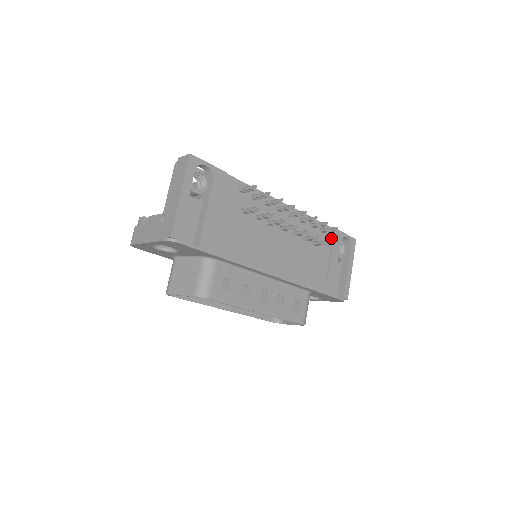
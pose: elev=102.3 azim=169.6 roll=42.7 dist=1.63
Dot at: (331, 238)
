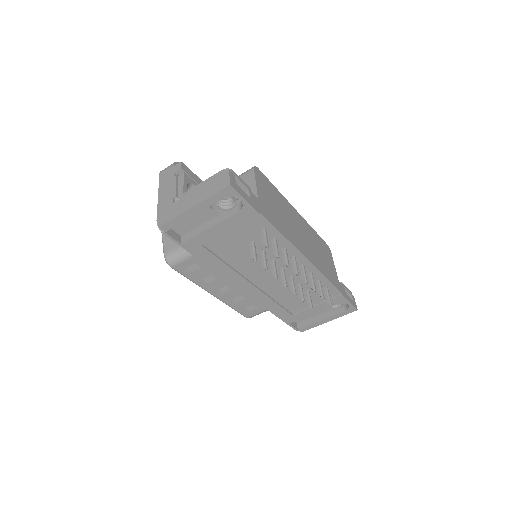
Dot at: (331, 296)
